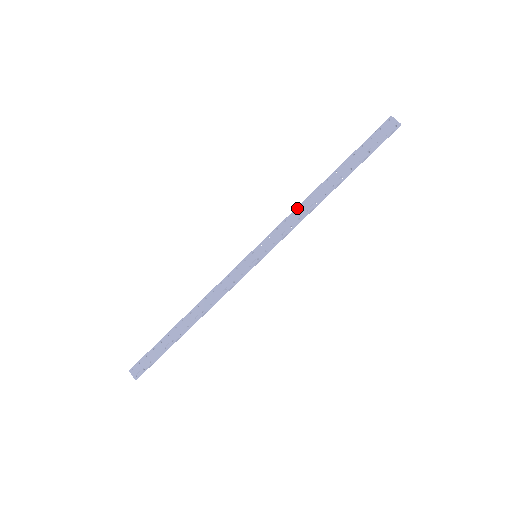
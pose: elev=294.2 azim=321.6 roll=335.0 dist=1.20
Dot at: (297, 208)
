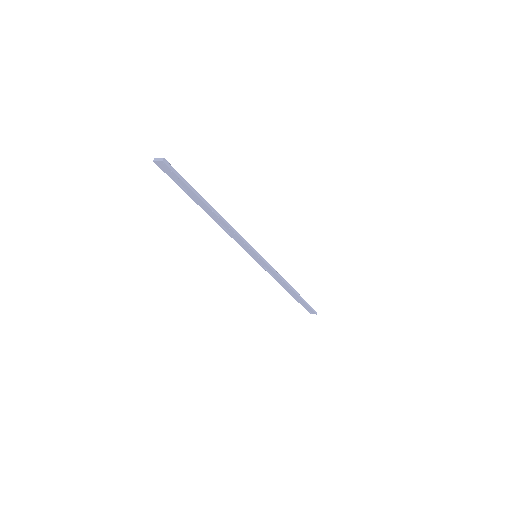
Dot at: occluded
